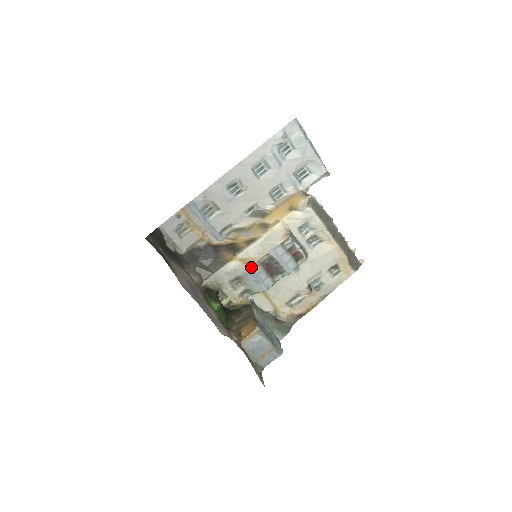
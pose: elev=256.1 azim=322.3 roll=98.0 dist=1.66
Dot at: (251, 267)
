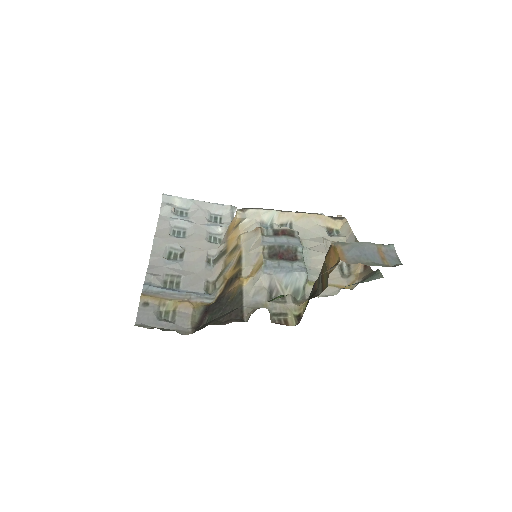
Dot at: (265, 266)
